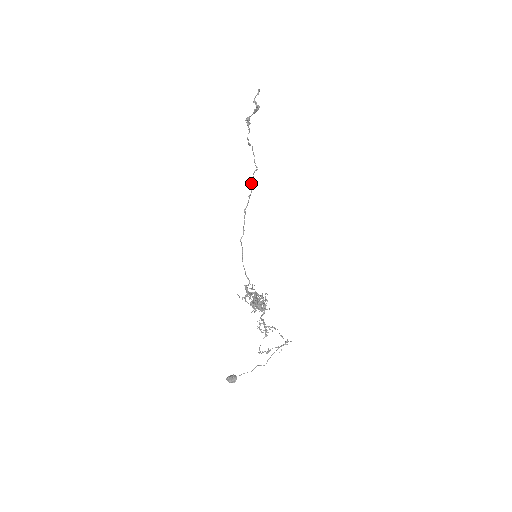
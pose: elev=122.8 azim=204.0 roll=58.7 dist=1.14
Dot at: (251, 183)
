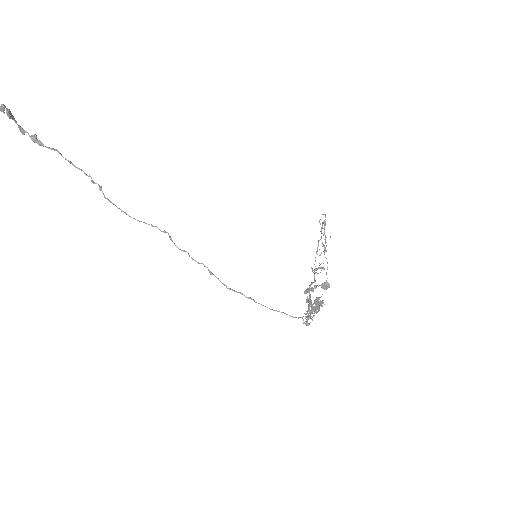
Dot at: occluded
